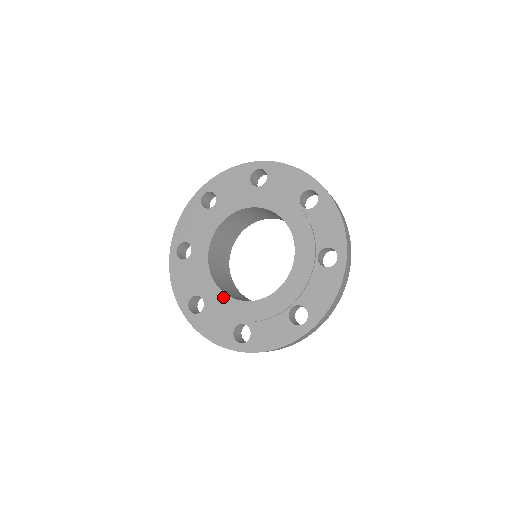
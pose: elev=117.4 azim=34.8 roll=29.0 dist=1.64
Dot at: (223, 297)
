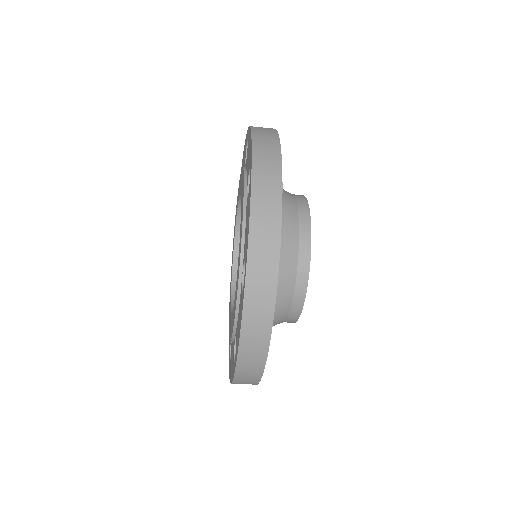
Dot at: (232, 262)
